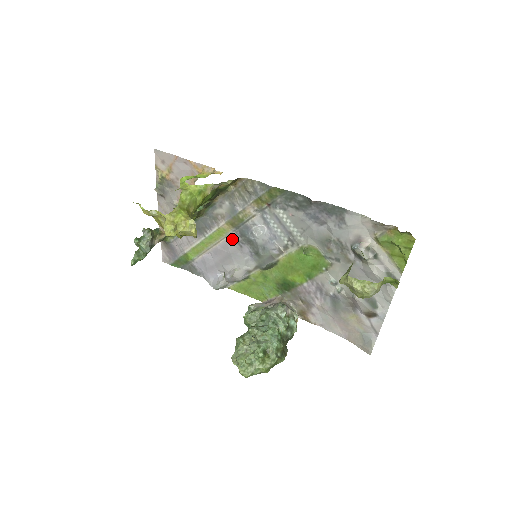
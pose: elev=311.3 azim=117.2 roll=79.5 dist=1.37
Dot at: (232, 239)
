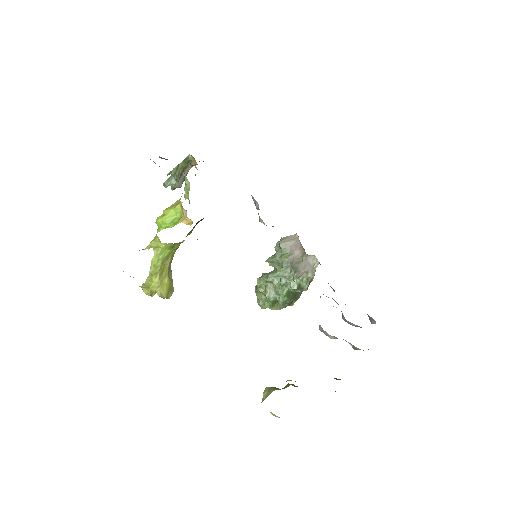
Dot at: occluded
